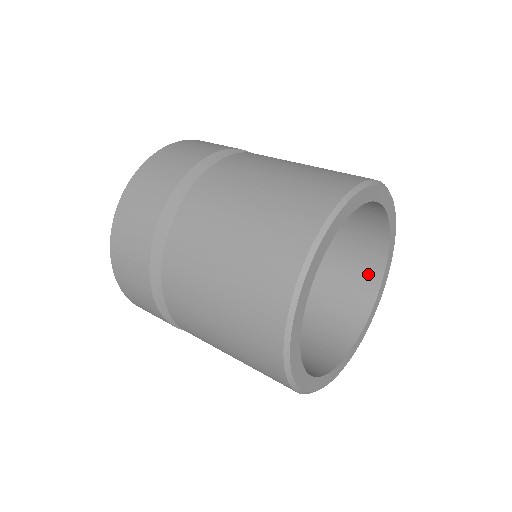
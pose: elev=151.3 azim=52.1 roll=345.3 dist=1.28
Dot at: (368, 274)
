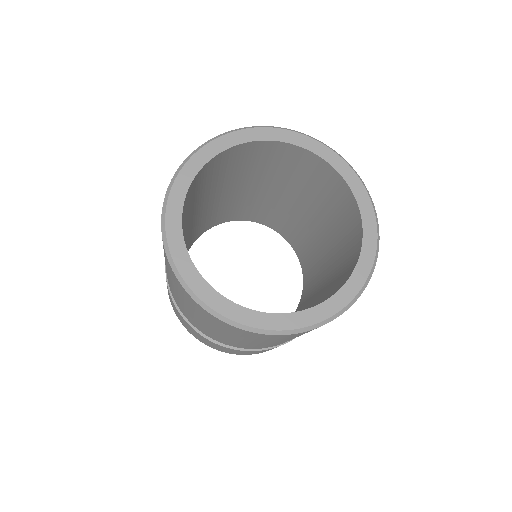
Dot at: occluded
